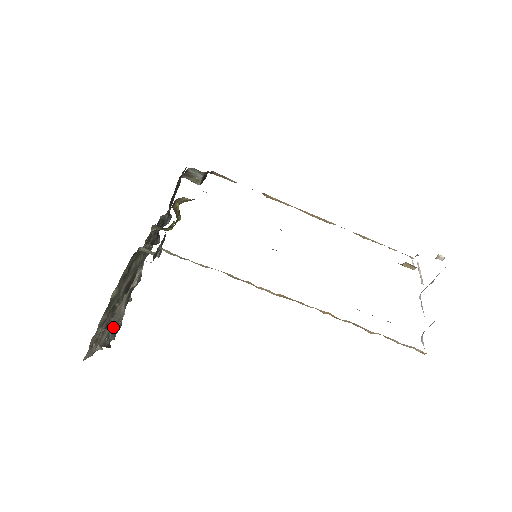
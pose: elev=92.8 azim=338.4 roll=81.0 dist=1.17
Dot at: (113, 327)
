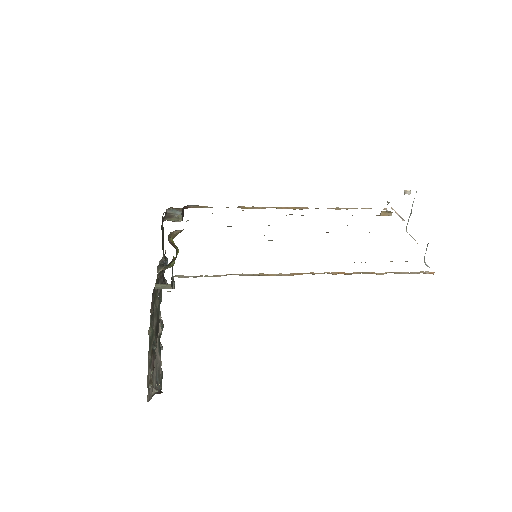
Dot at: (157, 375)
